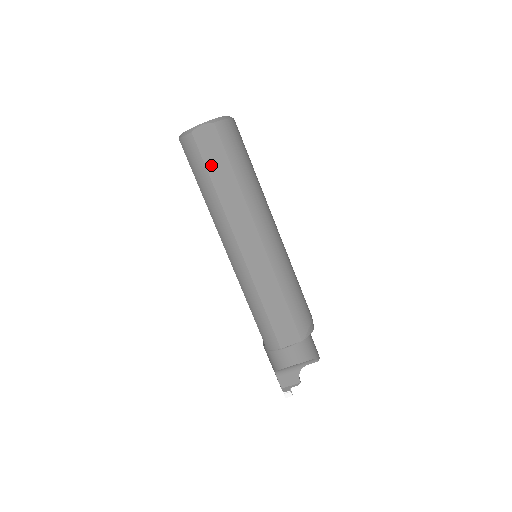
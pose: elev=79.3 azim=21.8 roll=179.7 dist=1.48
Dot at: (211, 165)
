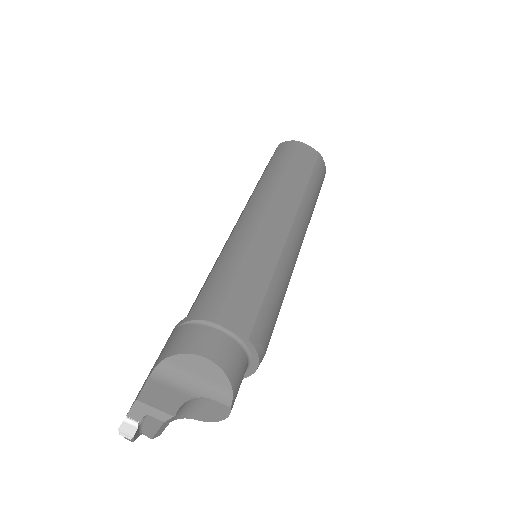
Dot at: (296, 162)
